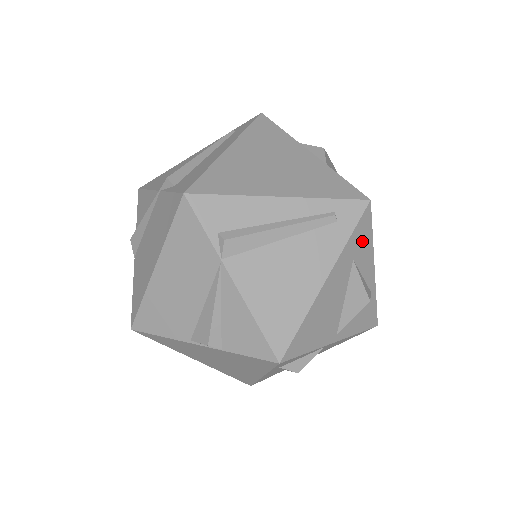
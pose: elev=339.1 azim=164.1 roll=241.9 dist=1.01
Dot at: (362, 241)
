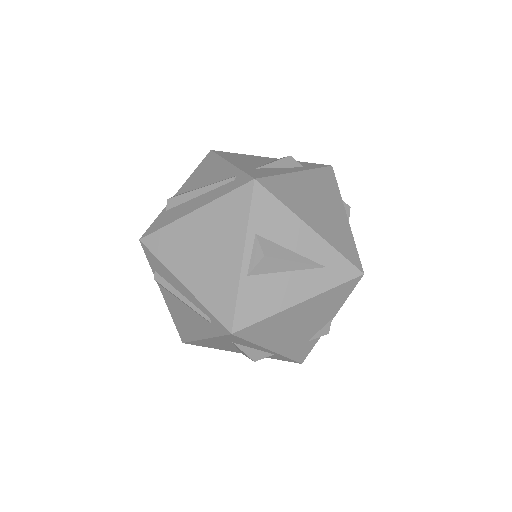
Dot at: (238, 341)
